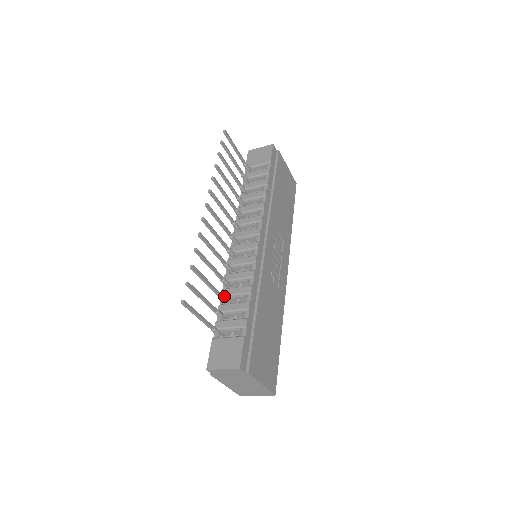
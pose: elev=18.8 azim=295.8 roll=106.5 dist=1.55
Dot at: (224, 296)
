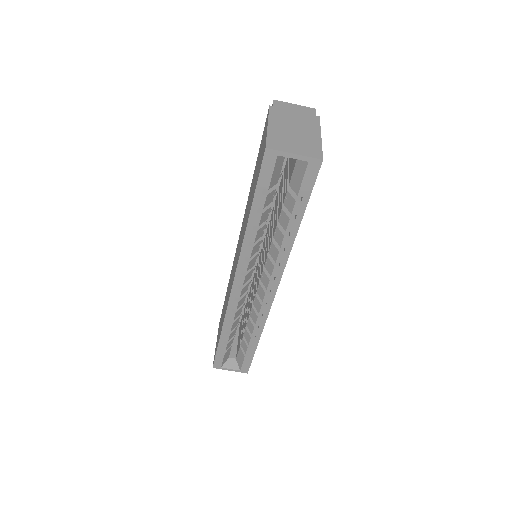
Dot at: occluded
